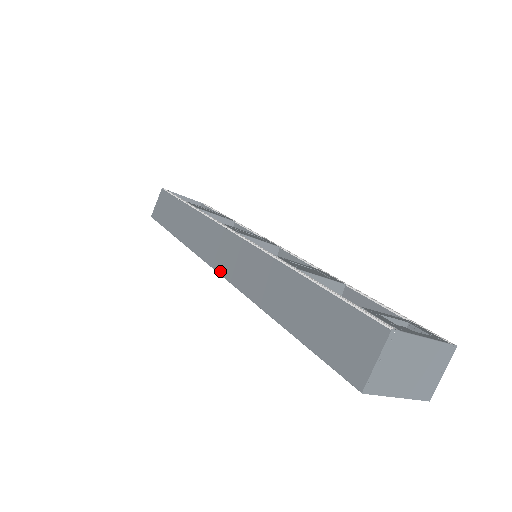
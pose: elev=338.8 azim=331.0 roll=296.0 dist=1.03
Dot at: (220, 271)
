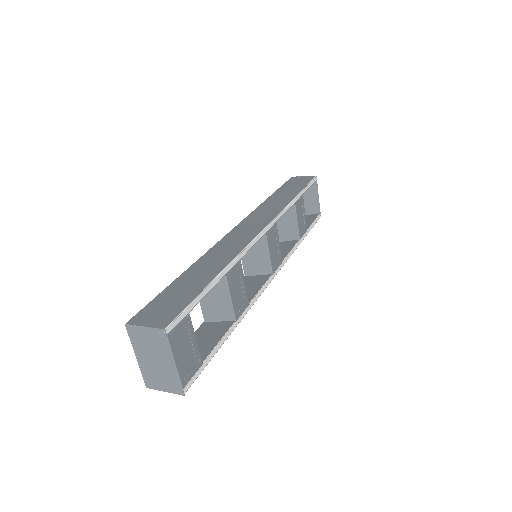
Dot at: (232, 231)
